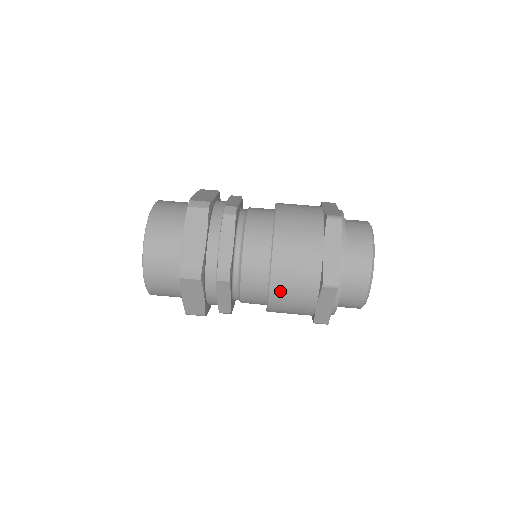
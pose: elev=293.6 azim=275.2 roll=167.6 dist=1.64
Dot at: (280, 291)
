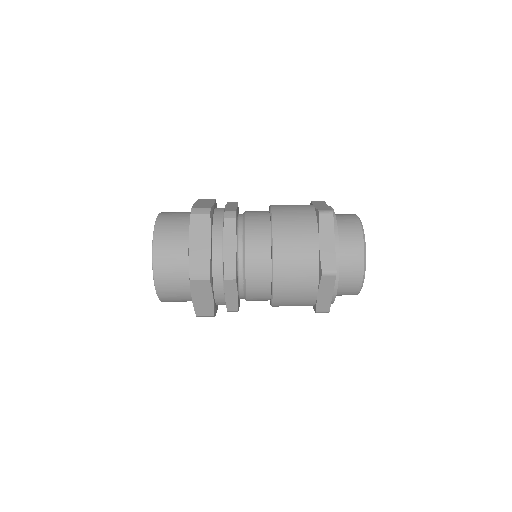
Dot at: occluded
